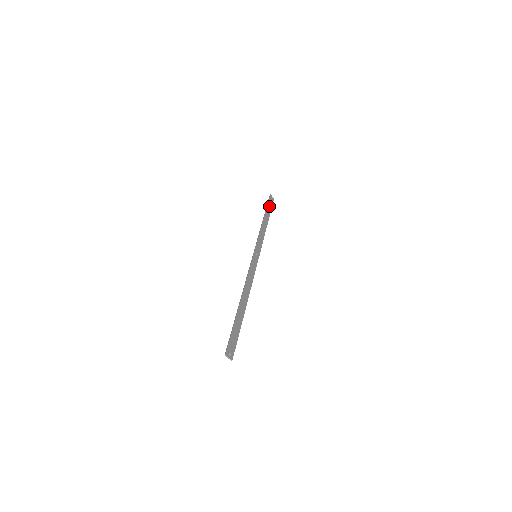
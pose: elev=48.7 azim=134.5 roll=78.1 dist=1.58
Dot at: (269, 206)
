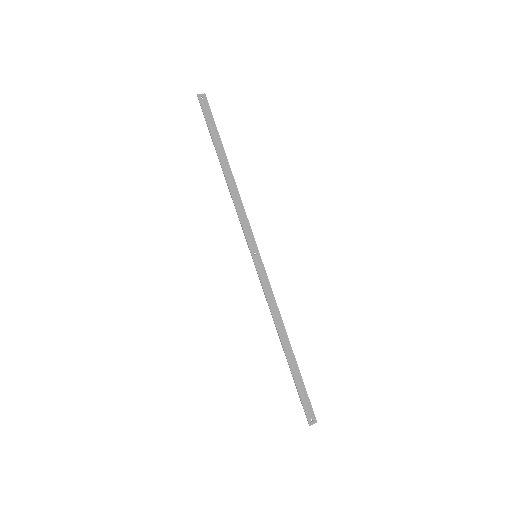
Dot at: (211, 127)
